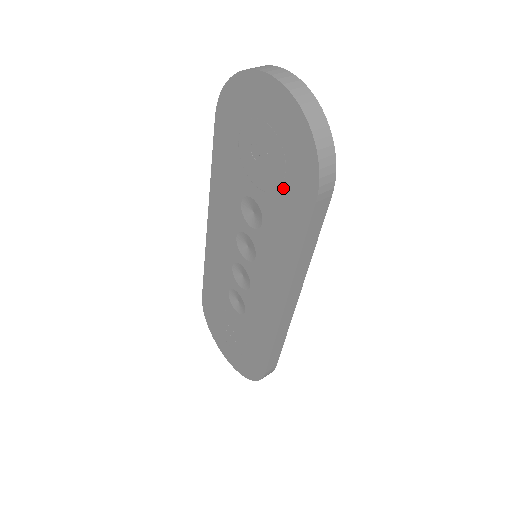
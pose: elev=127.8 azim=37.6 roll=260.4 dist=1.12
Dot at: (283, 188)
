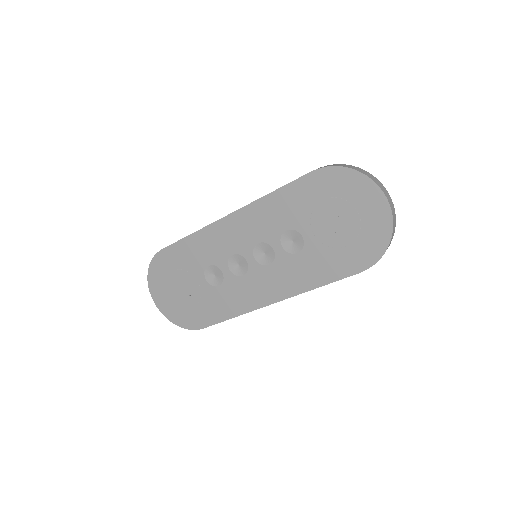
Dot at: (338, 250)
